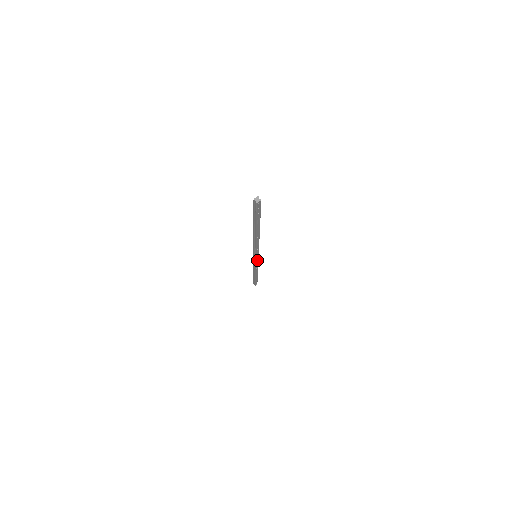
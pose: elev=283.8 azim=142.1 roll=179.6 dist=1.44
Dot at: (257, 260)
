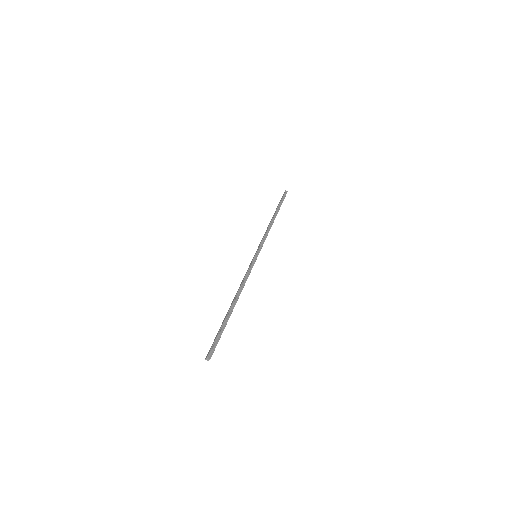
Dot at: occluded
